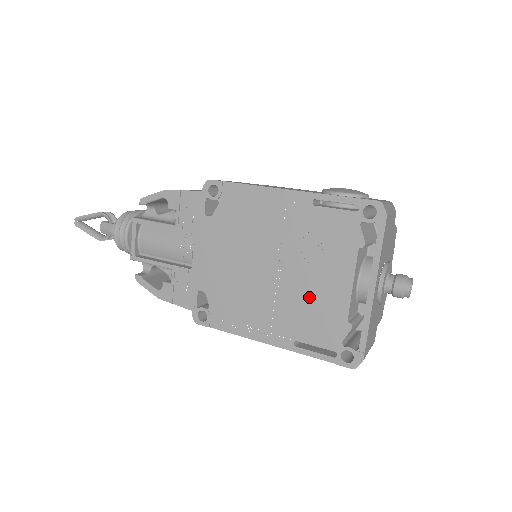
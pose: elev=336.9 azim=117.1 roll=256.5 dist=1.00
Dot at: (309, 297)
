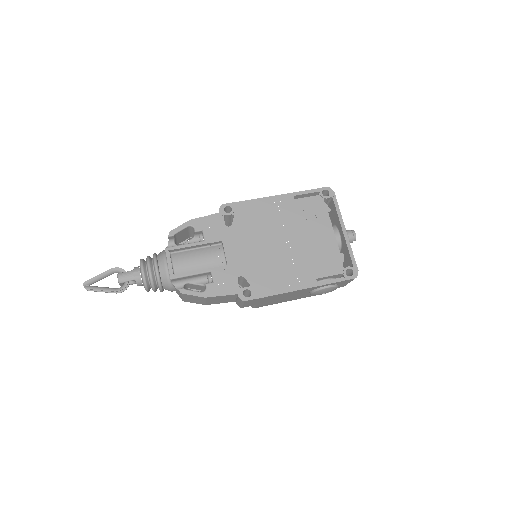
Dot at: (314, 249)
